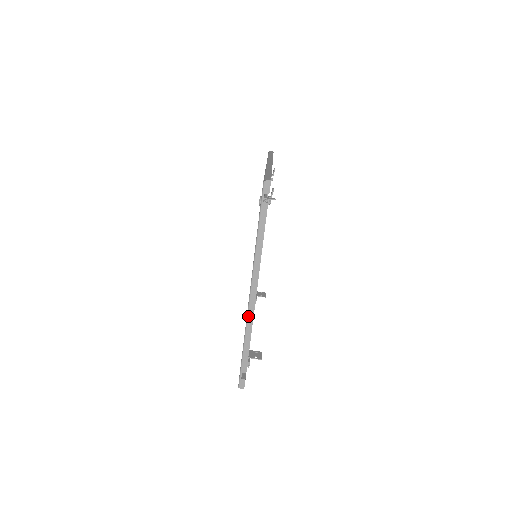
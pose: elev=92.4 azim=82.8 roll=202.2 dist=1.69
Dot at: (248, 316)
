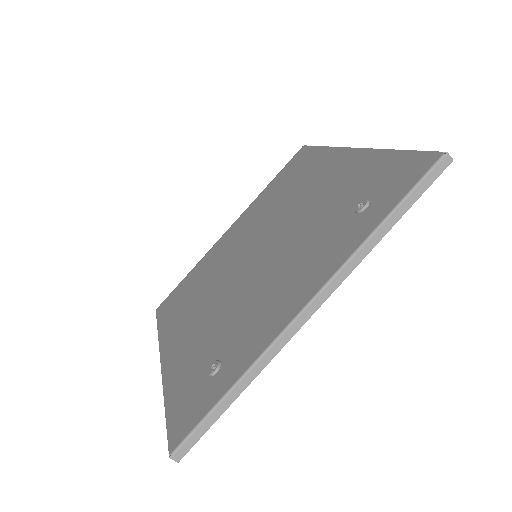
Dot at: (160, 348)
